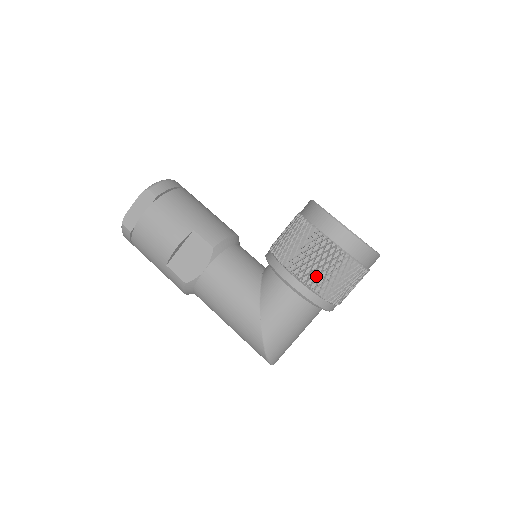
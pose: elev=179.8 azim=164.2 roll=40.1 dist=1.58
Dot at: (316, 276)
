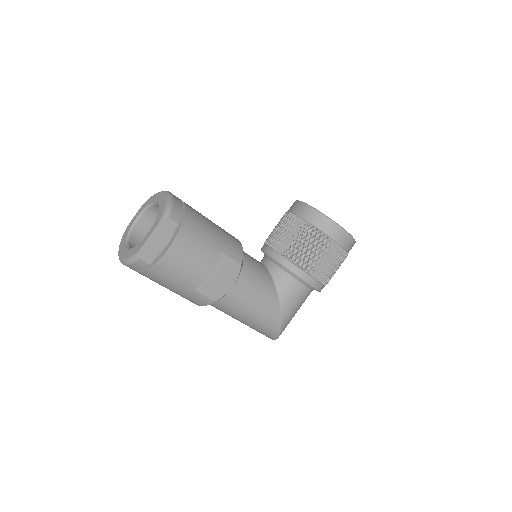
Dot at: (327, 274)
